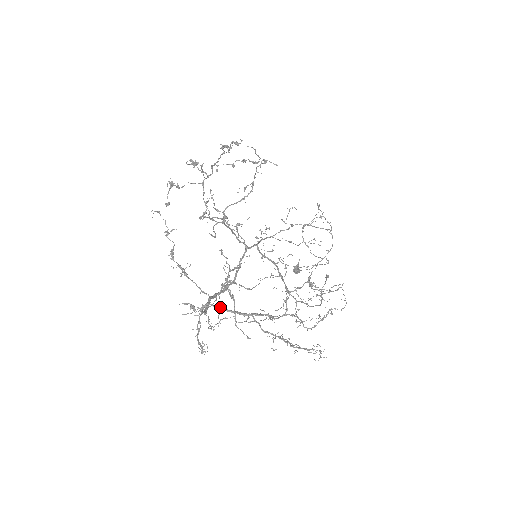
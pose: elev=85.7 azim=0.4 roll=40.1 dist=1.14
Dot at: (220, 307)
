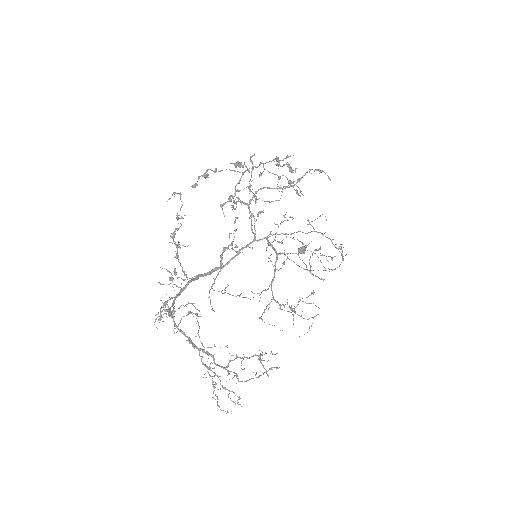
Dot at: (178, 326)
